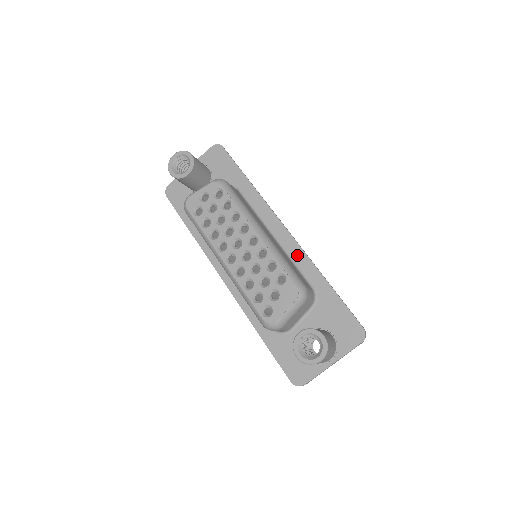
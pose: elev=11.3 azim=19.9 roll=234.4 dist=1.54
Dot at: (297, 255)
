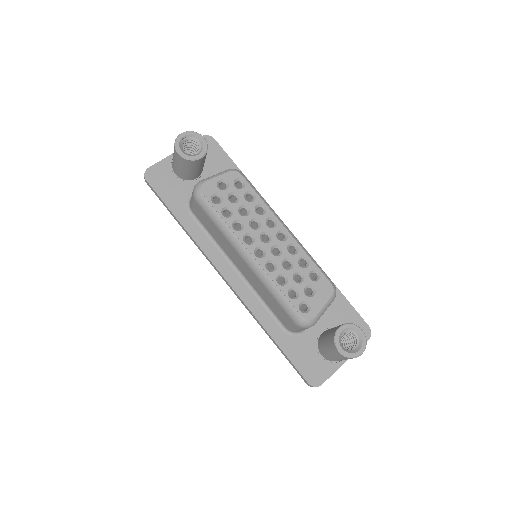
Dot at: occluded
